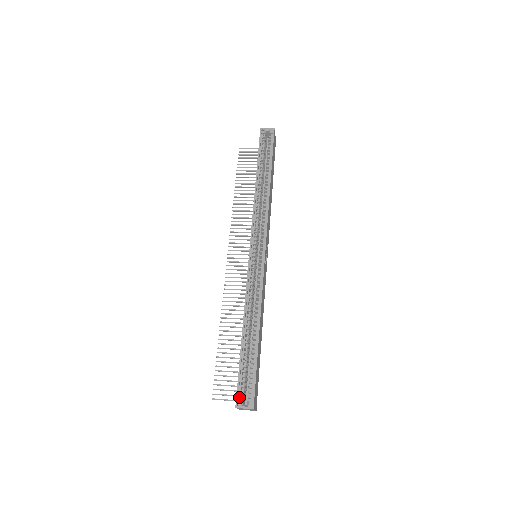
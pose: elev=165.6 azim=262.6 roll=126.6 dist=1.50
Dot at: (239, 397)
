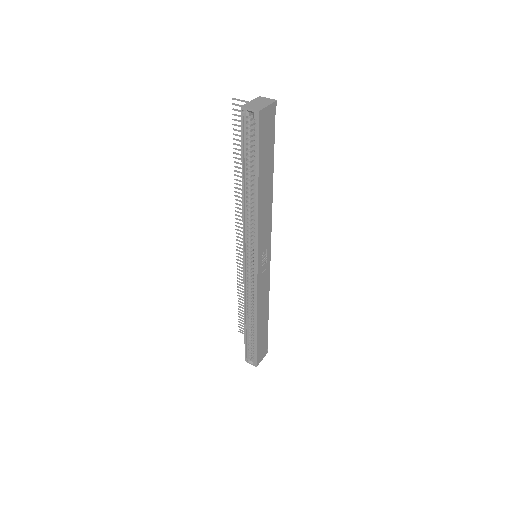
Dot at: (247, 356)
